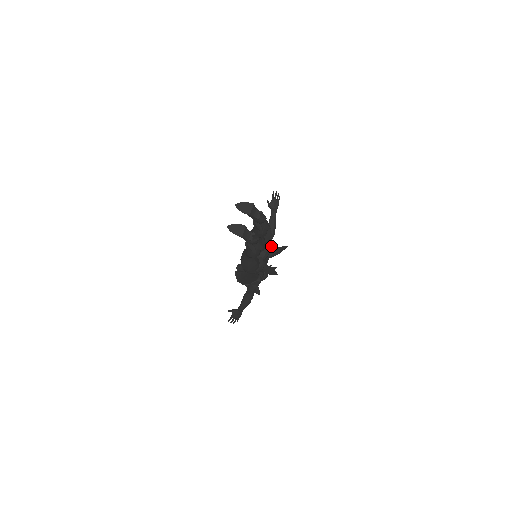
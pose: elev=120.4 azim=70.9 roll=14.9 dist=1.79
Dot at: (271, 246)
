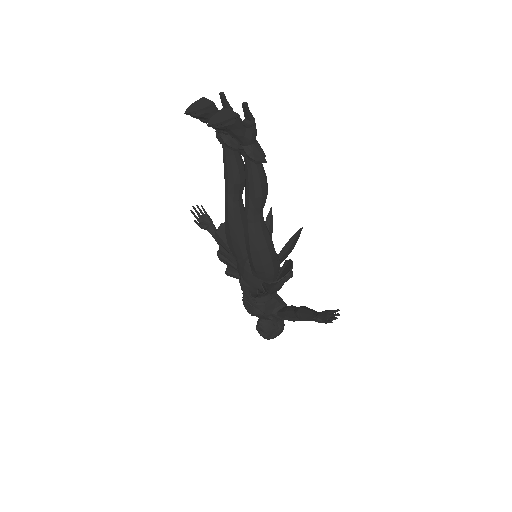
Dot at: occluded
